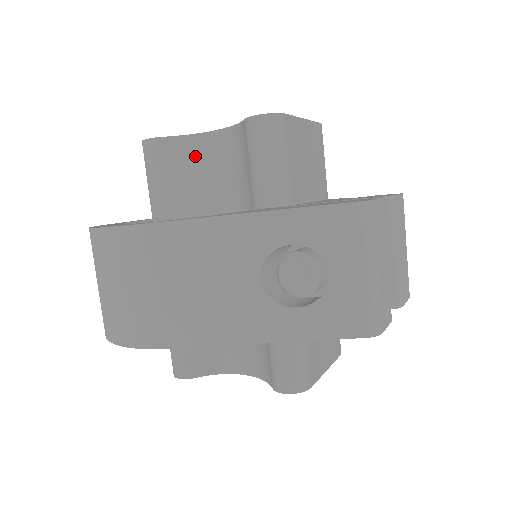
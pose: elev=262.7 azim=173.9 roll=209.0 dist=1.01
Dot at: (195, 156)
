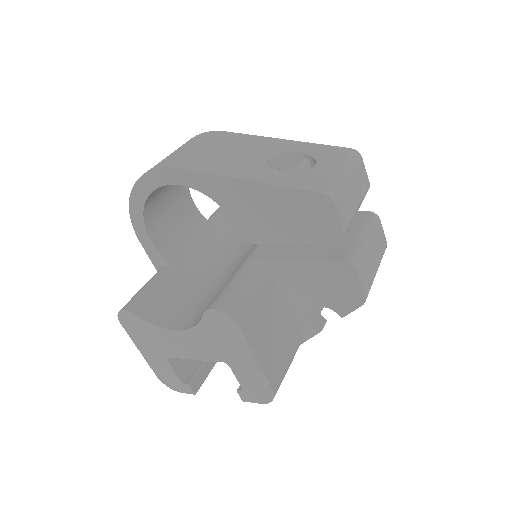
Dot at: occluded
